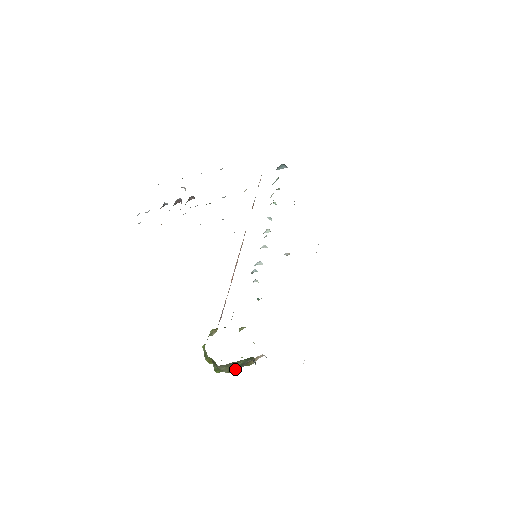
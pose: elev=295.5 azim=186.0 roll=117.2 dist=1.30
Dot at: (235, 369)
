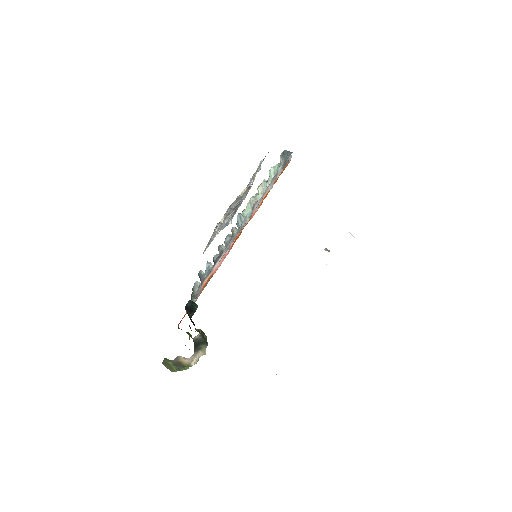
Dot at: (176, 369)
